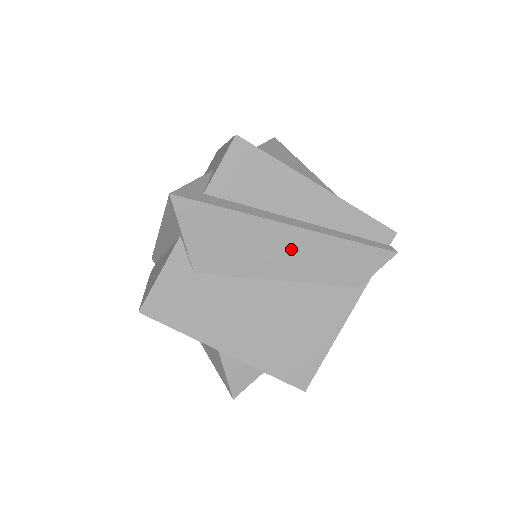
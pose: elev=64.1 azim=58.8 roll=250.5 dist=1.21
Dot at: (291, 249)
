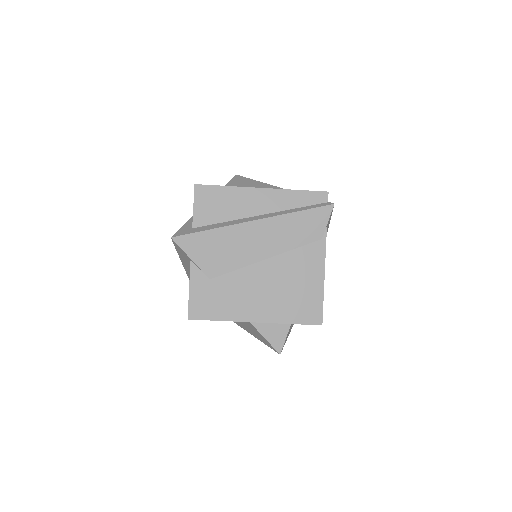
Dot at: (262, 235)
